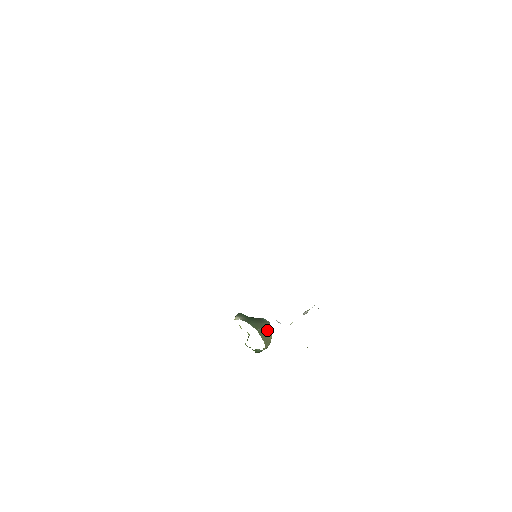
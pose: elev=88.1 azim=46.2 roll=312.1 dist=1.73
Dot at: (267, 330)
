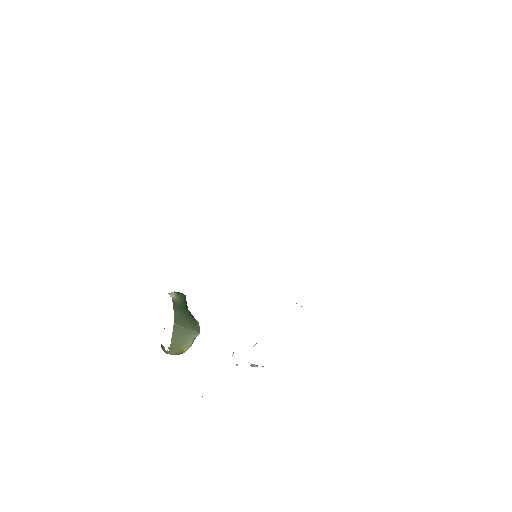
Dot at: (188, 336)
